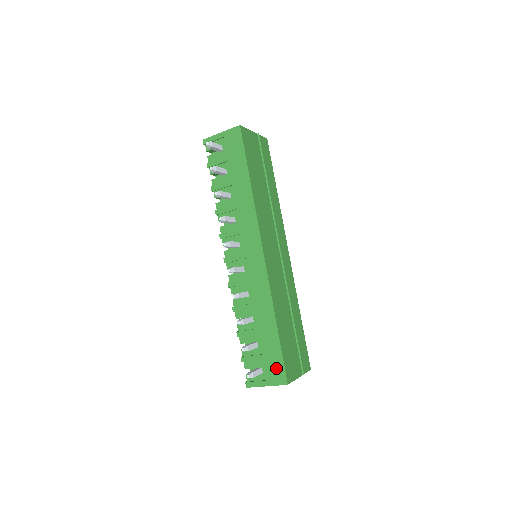
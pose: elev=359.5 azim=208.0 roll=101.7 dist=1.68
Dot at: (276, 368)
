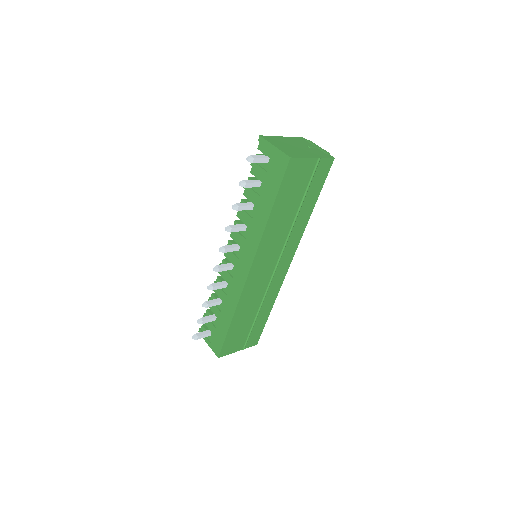
Dot at: (217, 343)
